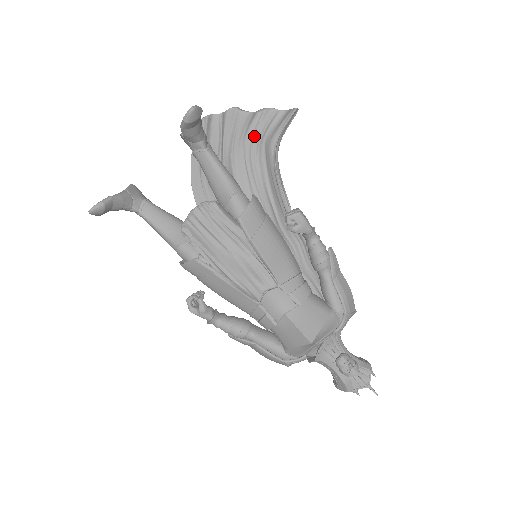
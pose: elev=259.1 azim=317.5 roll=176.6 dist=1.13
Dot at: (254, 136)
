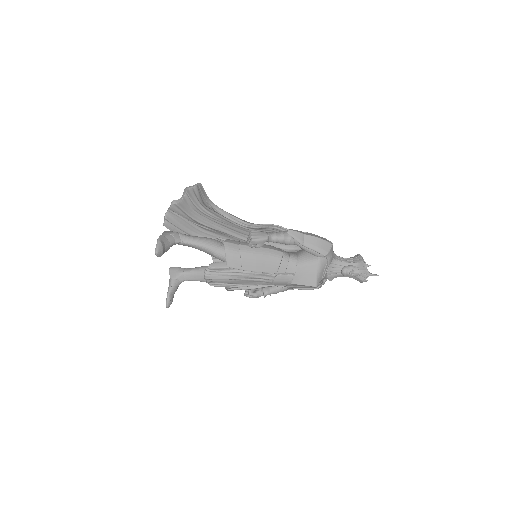
Dot at: (196, 206)
